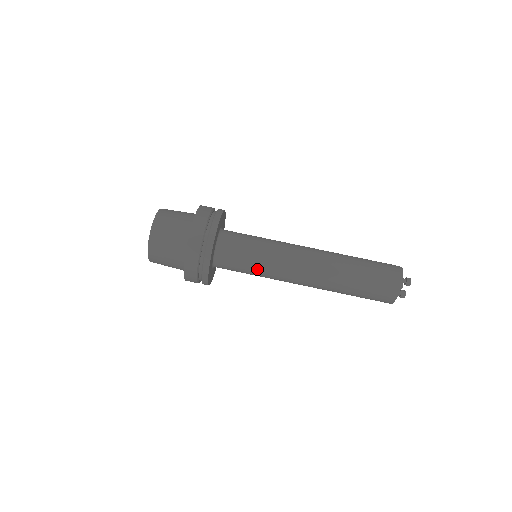
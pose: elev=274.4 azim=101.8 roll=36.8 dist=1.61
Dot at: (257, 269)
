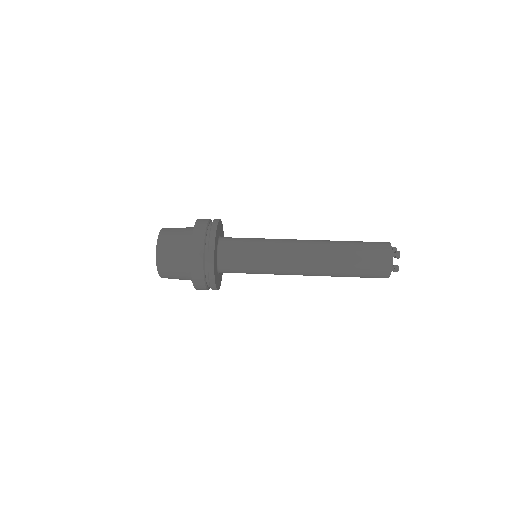
Dot at: (260, 240)
